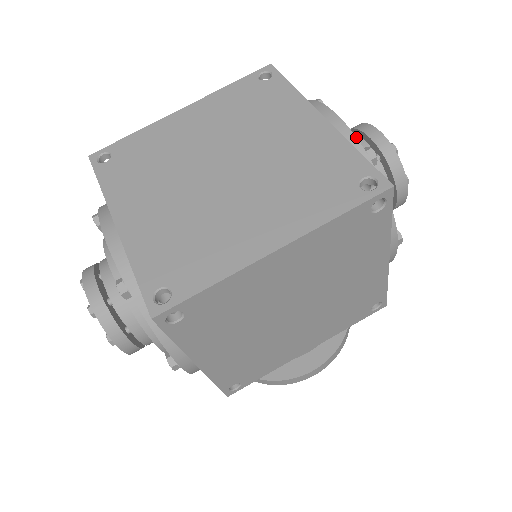
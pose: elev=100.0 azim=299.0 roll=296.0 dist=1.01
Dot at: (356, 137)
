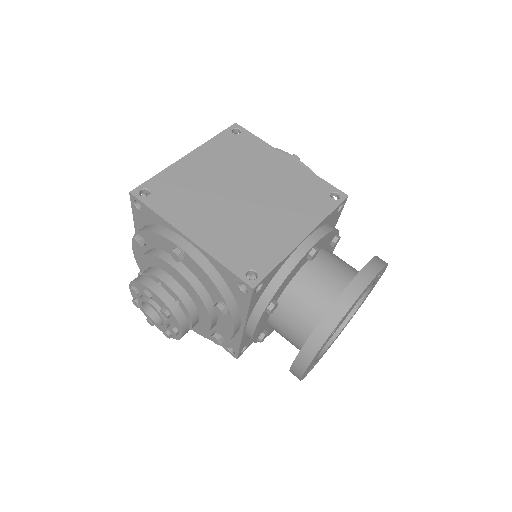
Dot at: occluded
